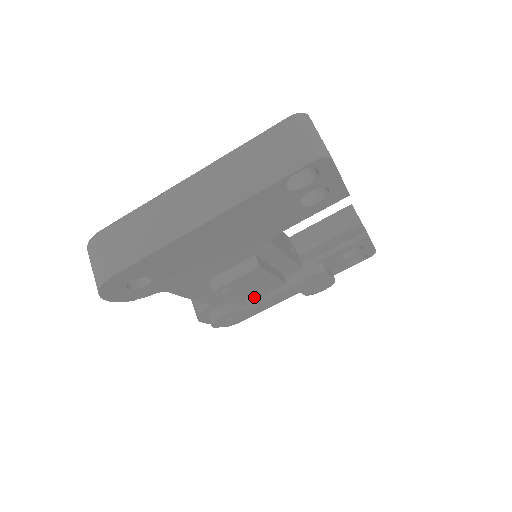
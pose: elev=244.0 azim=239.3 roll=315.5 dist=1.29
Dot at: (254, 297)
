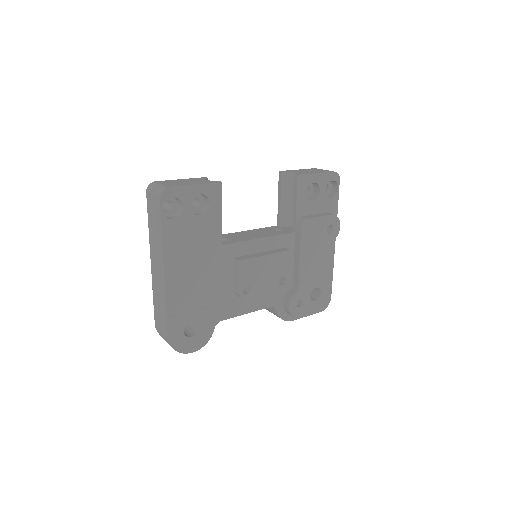
Dot at: (283, 277)
